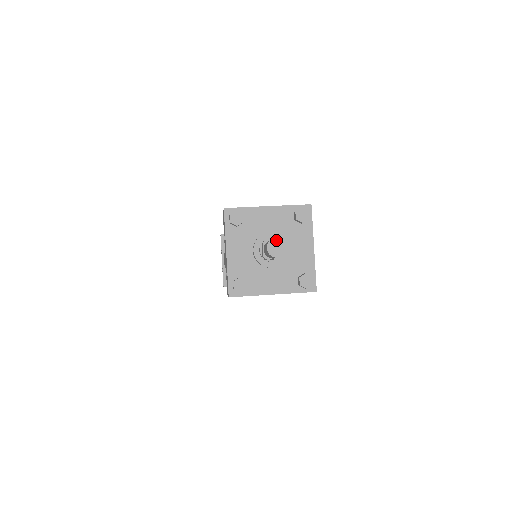
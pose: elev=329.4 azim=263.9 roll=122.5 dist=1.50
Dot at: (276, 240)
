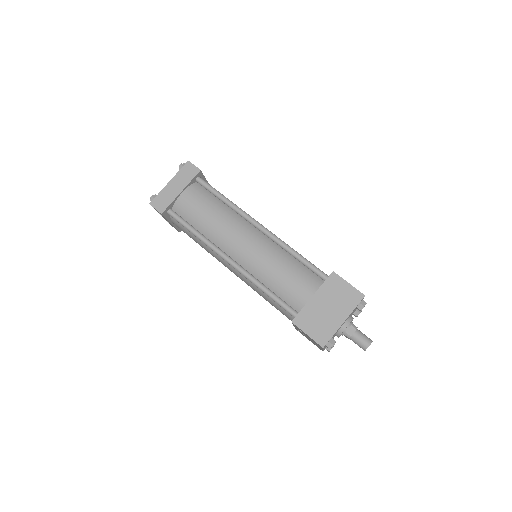
Dot at: occluded
